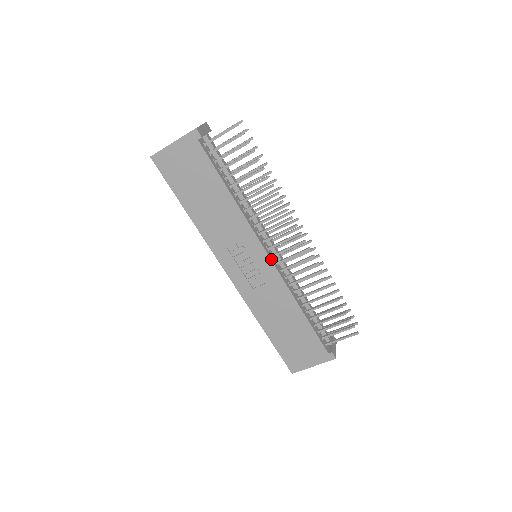
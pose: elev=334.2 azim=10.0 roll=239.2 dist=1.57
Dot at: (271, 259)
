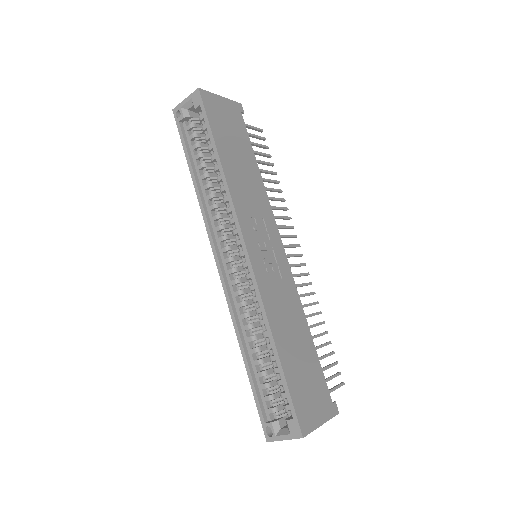
Dot at: (284, 254)
